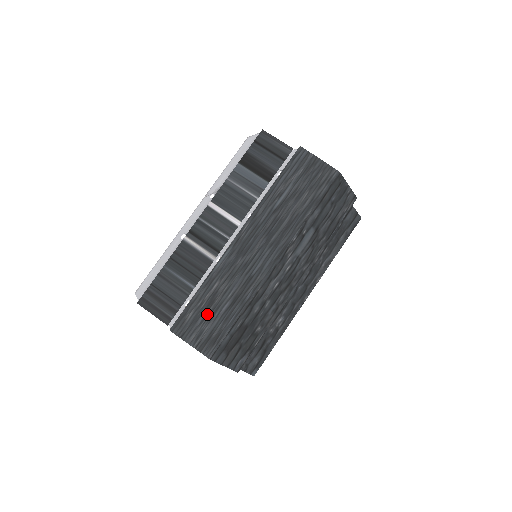
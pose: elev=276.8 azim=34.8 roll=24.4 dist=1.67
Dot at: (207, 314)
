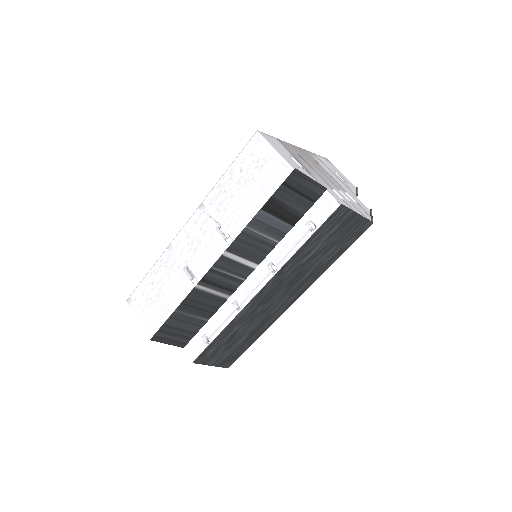
Dot at: (227, 347)
